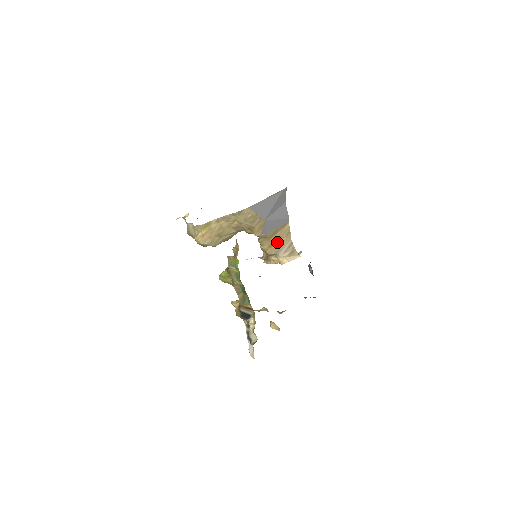
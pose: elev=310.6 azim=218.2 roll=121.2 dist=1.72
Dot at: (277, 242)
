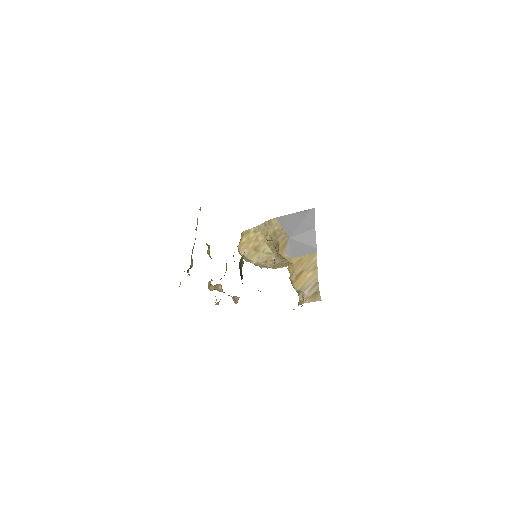
Dot at: (303, 275)
